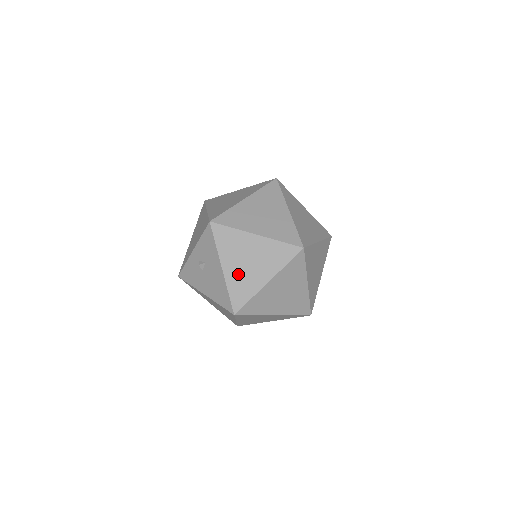
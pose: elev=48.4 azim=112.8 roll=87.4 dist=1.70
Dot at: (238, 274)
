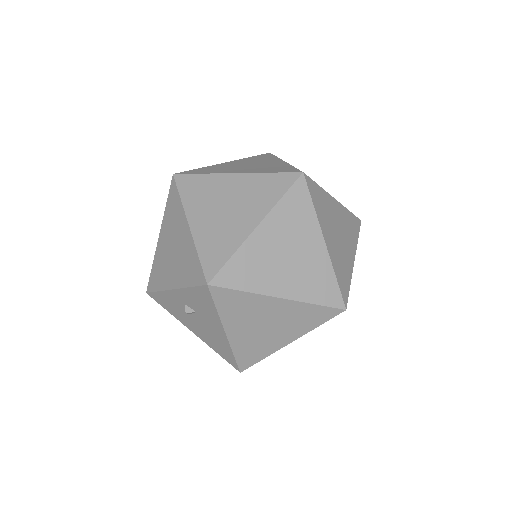
Dot at: (248, 338)
